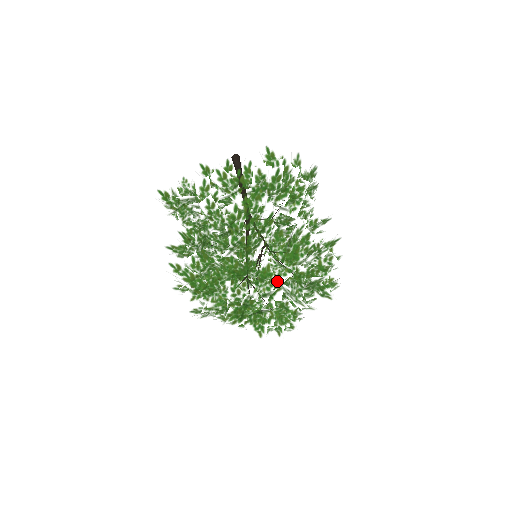
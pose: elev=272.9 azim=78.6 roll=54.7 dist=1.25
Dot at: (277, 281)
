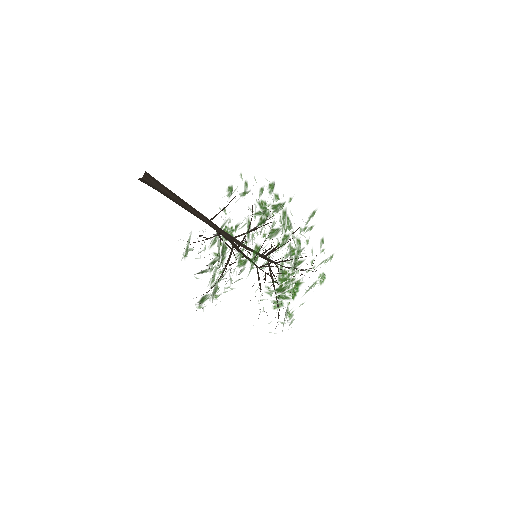
Dot at: occluded
